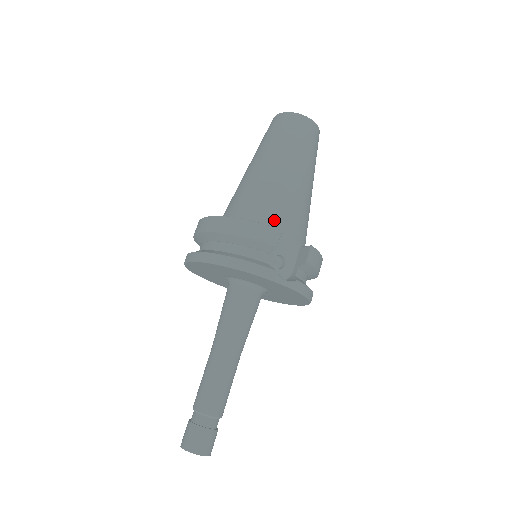
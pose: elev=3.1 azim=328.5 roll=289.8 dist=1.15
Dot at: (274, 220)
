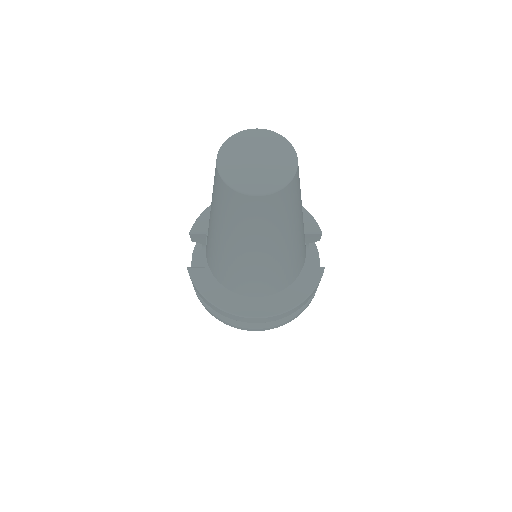
Dot at: (303, 260)
